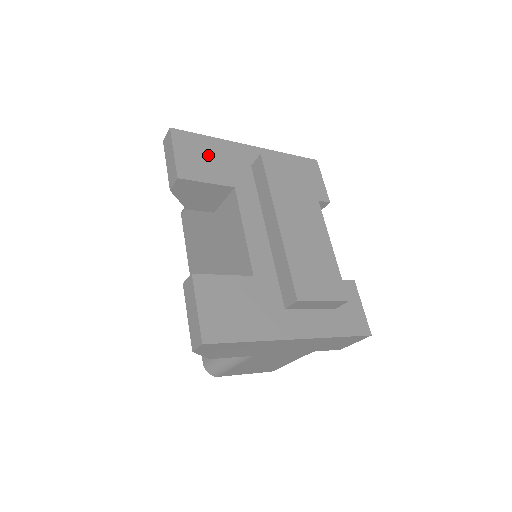
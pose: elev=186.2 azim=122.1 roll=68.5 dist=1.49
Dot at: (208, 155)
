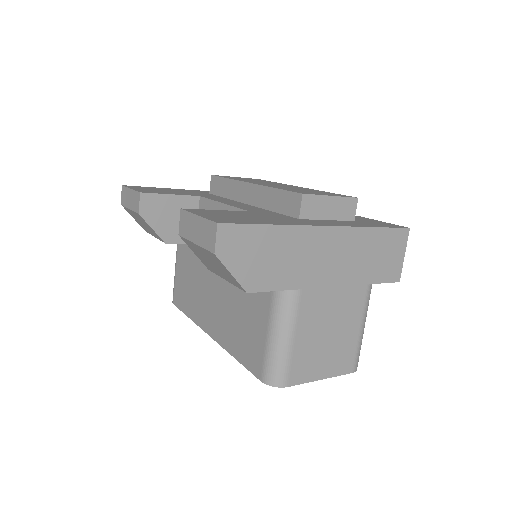
Dot at: (165, 190)
